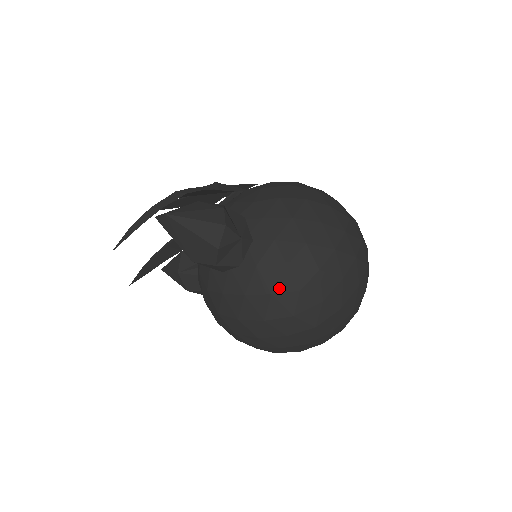
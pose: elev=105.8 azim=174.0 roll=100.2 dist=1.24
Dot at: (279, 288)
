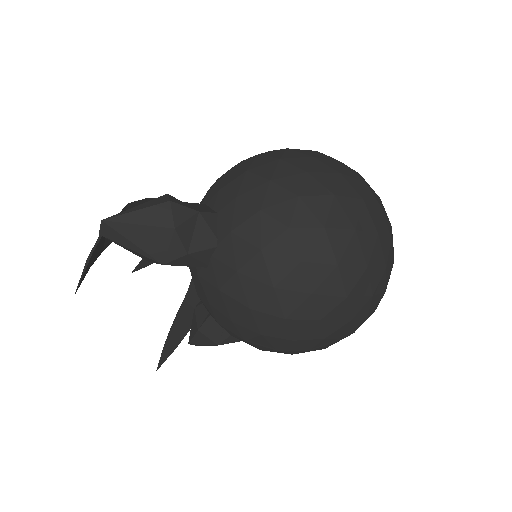
Dot at: (265, 239)
